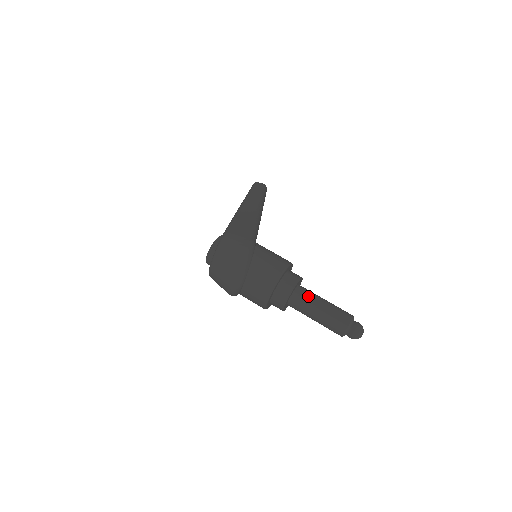
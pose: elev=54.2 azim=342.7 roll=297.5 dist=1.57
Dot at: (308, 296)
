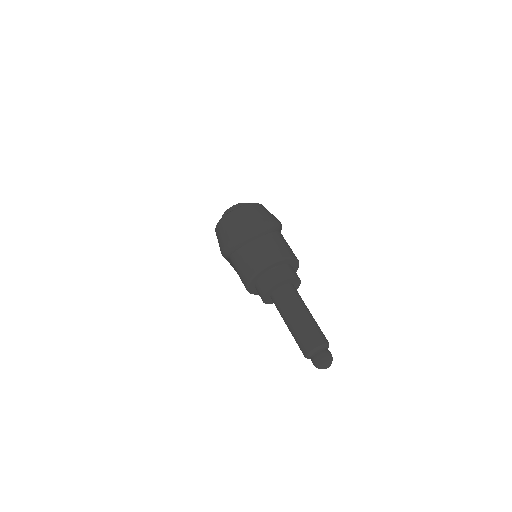
Dot at: occluded
